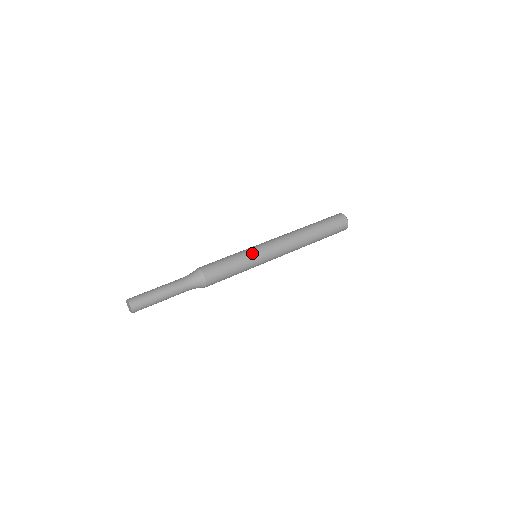
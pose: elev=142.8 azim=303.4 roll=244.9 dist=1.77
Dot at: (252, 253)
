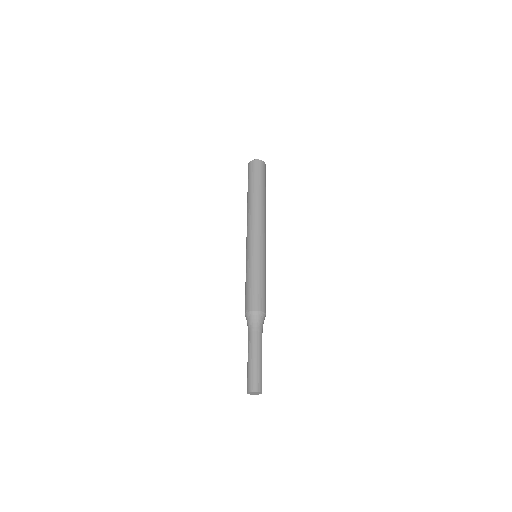
Dot at: (257, 258)
